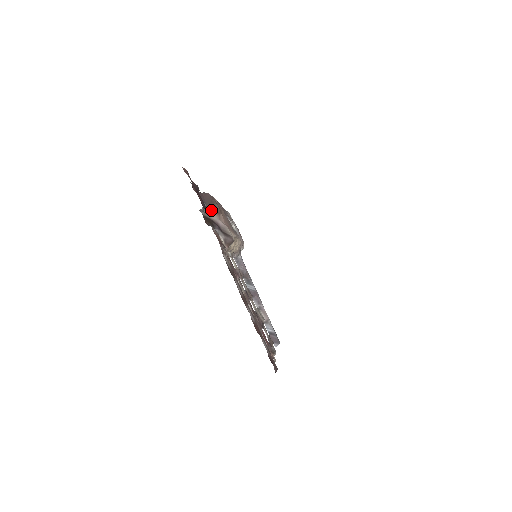
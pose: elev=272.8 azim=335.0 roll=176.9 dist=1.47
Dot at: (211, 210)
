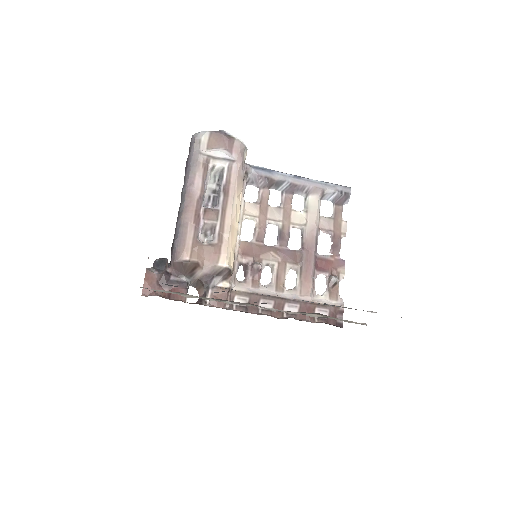
Dot at: (191, 272)
